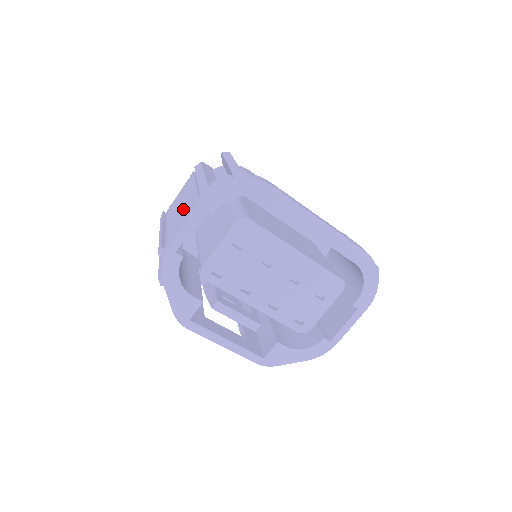
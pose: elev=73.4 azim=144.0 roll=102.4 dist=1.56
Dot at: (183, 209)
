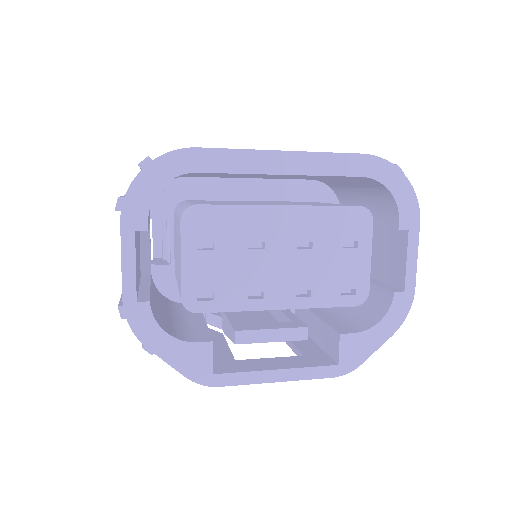
Dot at: occluded
